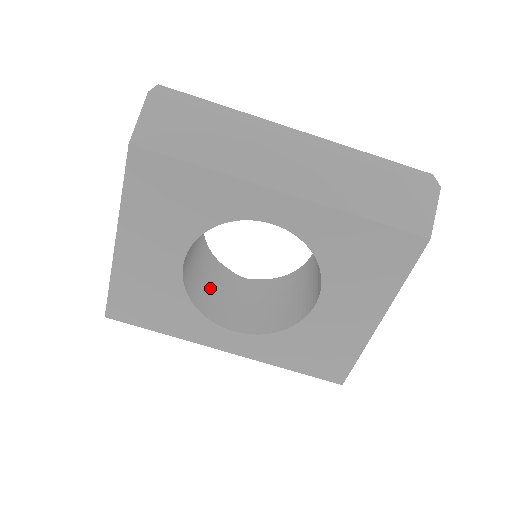
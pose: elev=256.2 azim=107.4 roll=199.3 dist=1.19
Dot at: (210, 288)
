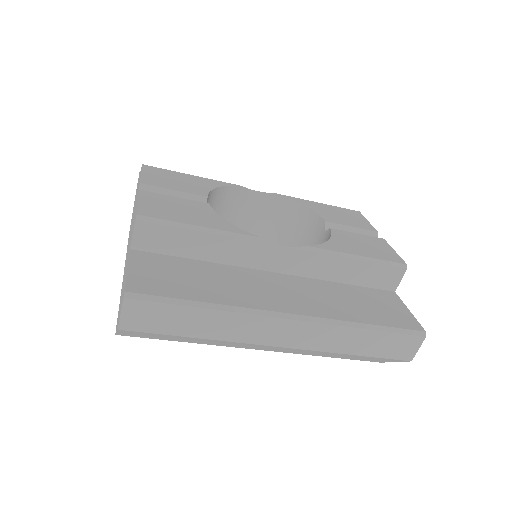
Dot at: occluded
